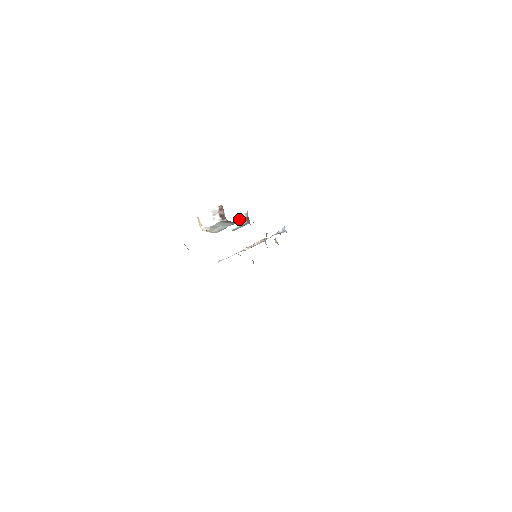
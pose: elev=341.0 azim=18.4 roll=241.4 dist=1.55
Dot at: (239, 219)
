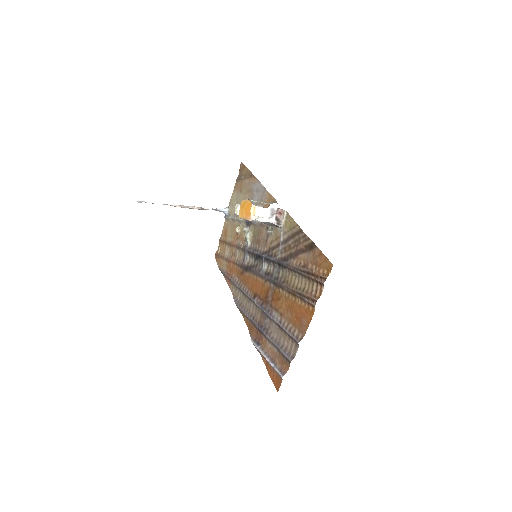
Dot at: occluded
